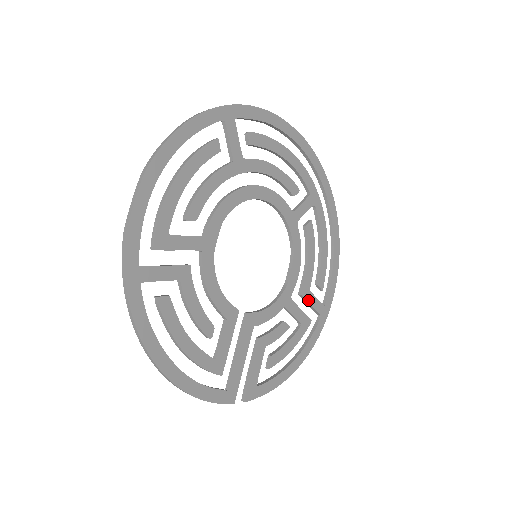
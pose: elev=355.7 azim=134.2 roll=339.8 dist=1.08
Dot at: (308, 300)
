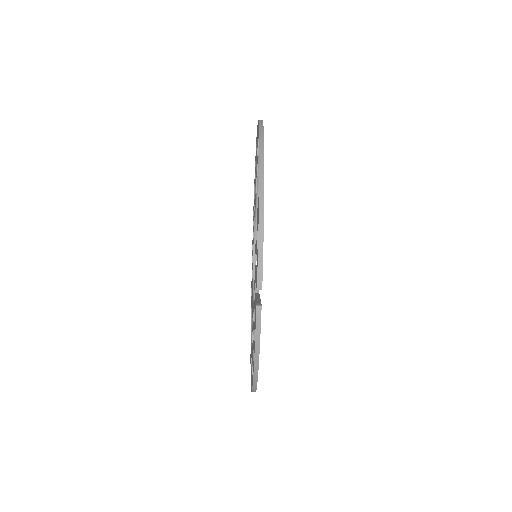
Dot at: occluded
